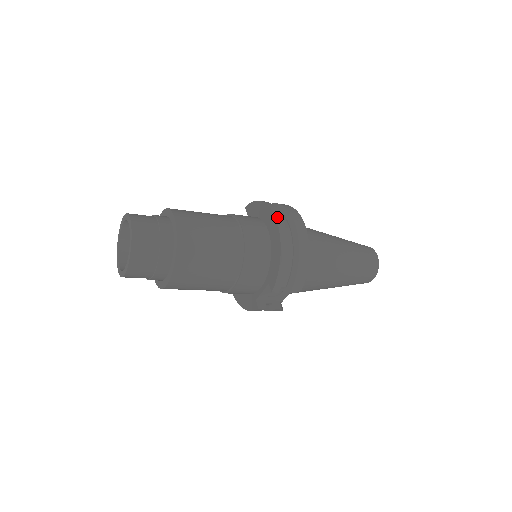
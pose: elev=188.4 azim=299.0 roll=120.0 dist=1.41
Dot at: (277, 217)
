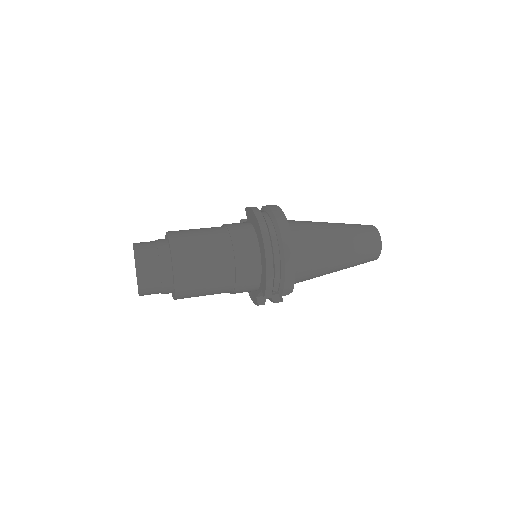
Dot at: (263, 234)
